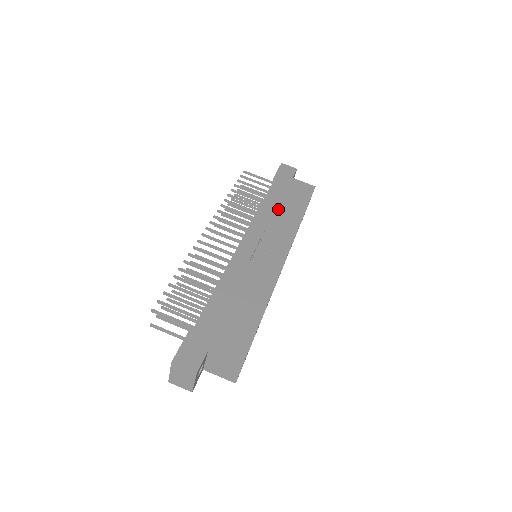
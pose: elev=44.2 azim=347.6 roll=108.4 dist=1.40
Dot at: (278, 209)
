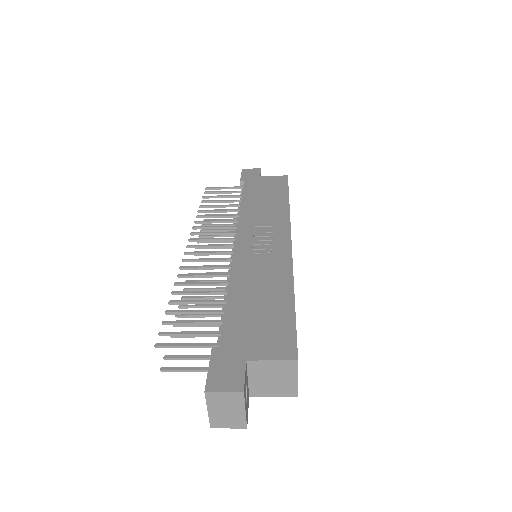
Dot at: (259, 204)
